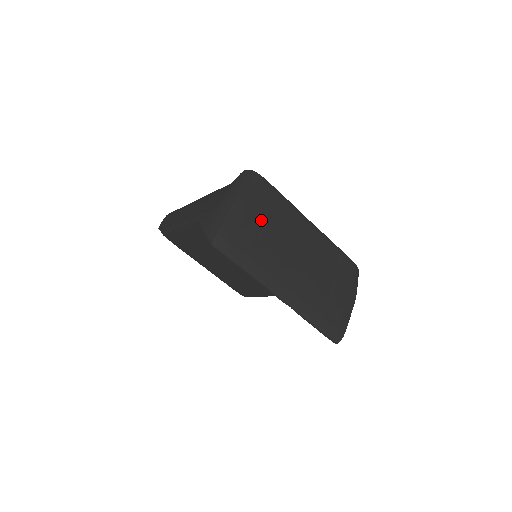
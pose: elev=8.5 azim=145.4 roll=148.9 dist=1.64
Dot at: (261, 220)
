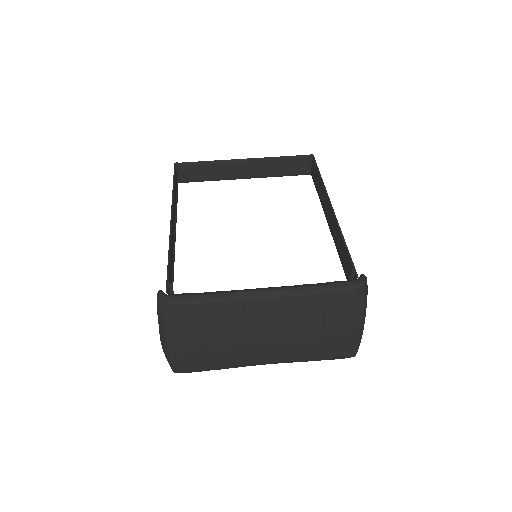
Dot at: (201, 341)
